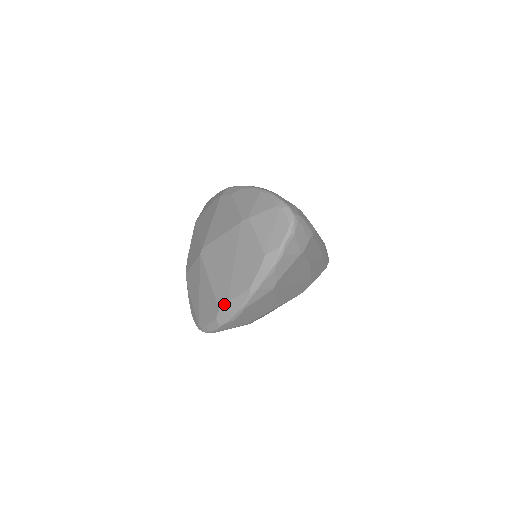
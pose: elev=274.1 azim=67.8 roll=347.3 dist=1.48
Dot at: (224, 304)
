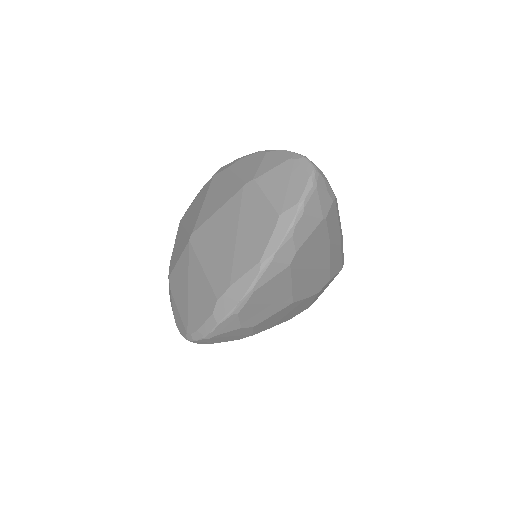
Dot at: (224, 291)
